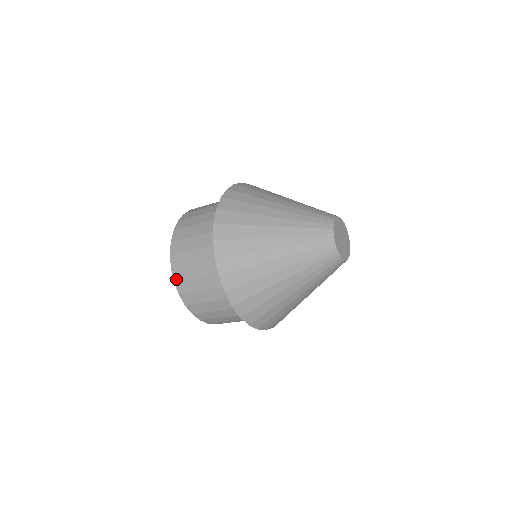
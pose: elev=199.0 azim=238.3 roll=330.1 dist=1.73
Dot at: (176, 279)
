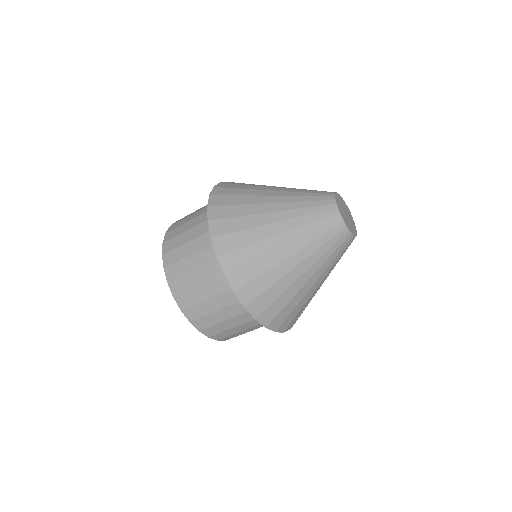
Dot at: (175, 293)
